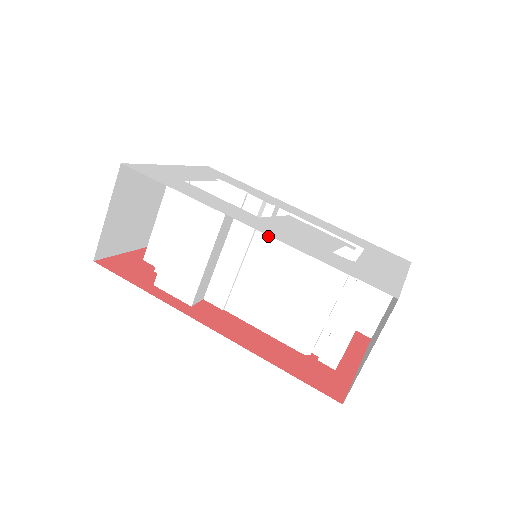
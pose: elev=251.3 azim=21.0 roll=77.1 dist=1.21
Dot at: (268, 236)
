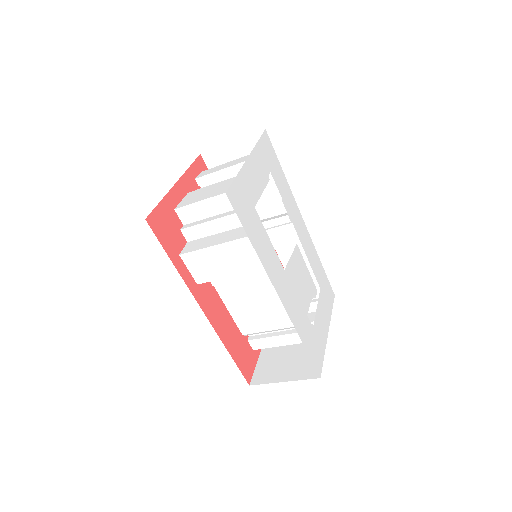
Dot at: occluded
